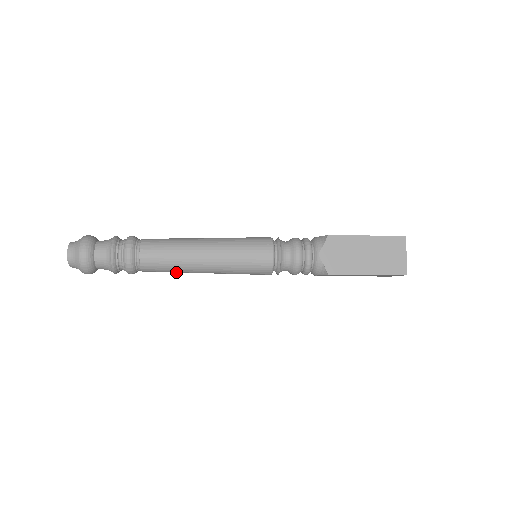
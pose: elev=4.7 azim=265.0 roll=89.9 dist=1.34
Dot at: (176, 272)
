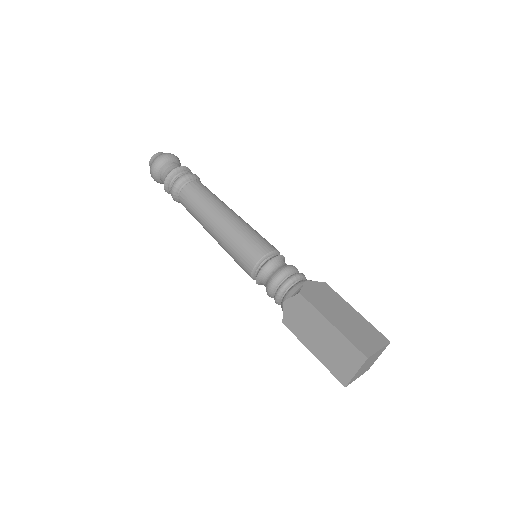
Dot at: occluded
